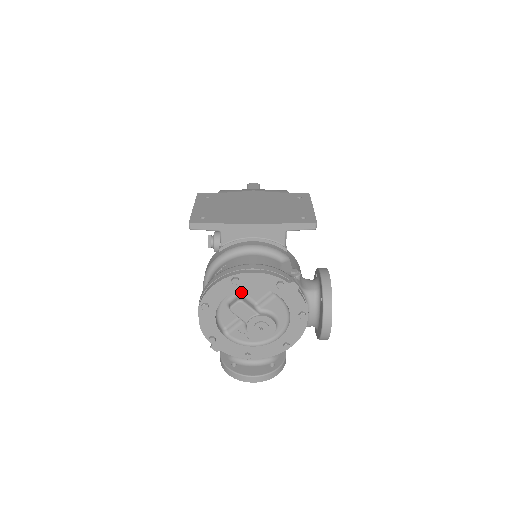
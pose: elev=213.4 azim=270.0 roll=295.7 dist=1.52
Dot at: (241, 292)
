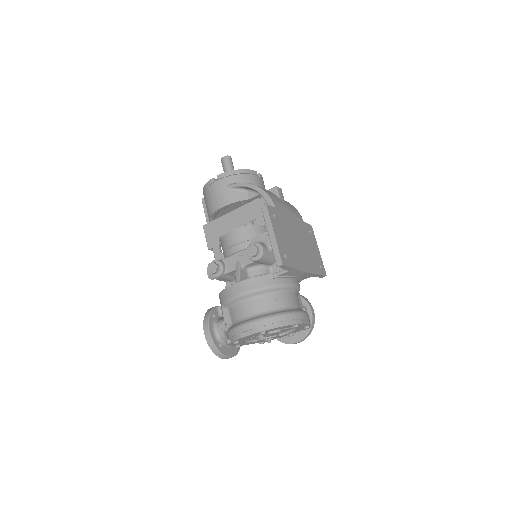
Dot at: occluded
